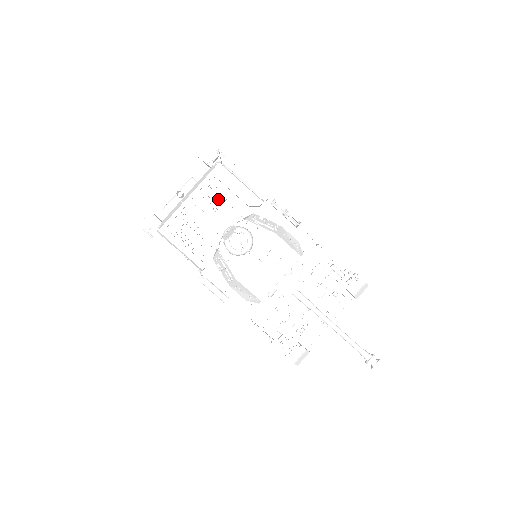
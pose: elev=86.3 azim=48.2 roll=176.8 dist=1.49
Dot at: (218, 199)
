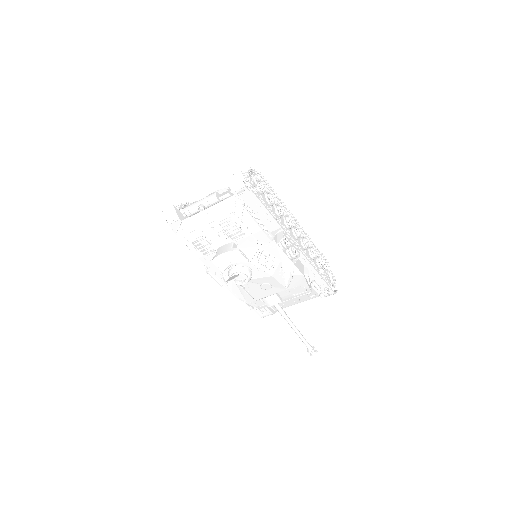
Dot at: occluded
